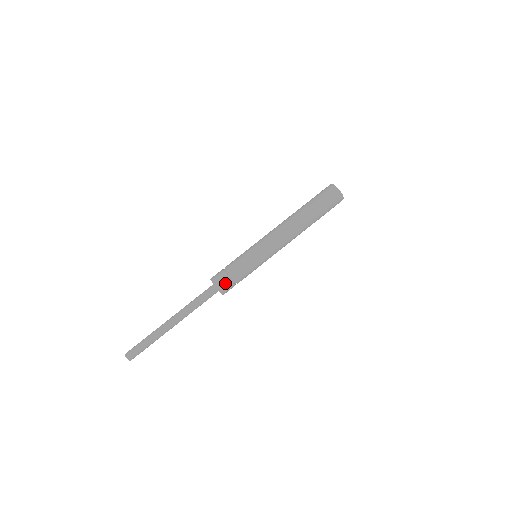
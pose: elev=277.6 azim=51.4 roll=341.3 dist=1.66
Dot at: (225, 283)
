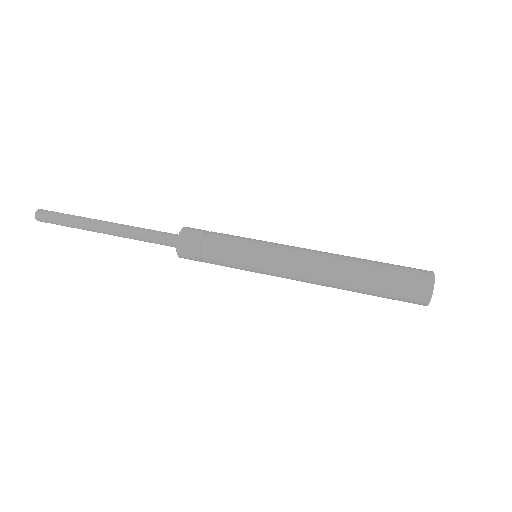
Dot at: (198, 229)
